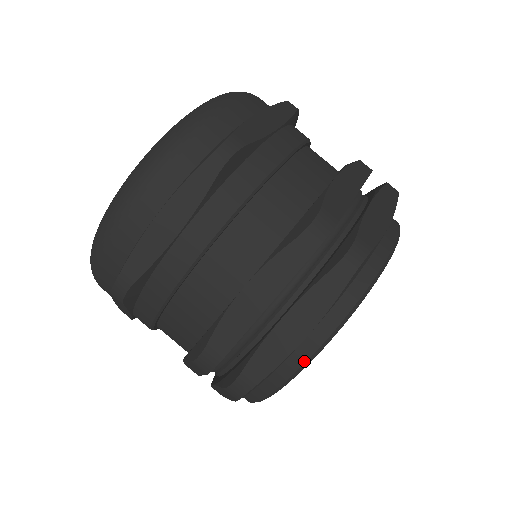
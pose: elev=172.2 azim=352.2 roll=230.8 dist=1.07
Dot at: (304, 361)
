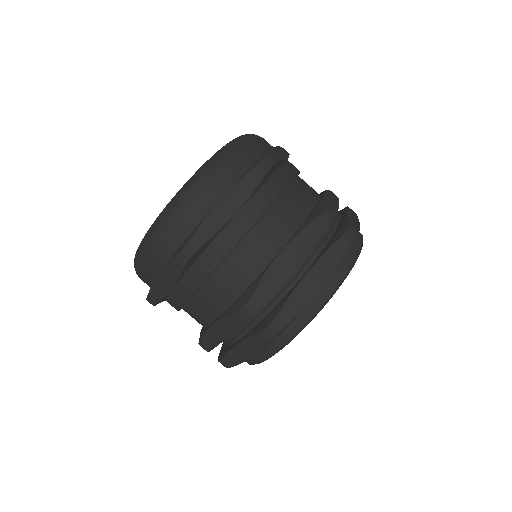
Dot at: (319, 307)
